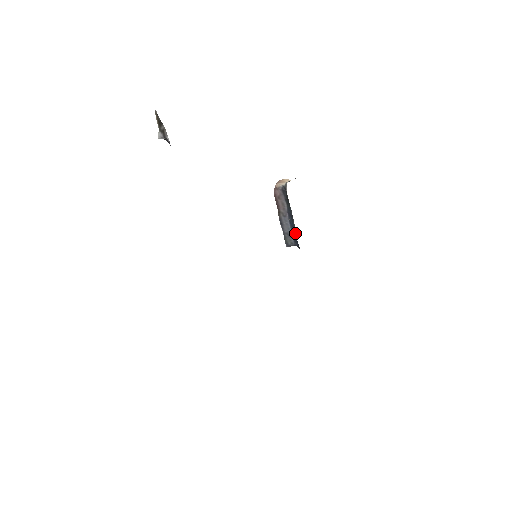
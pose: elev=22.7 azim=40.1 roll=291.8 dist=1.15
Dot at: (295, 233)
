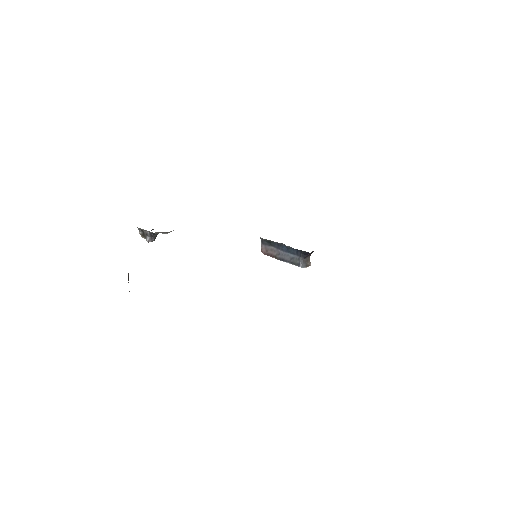
Dot at: (289, 248)
